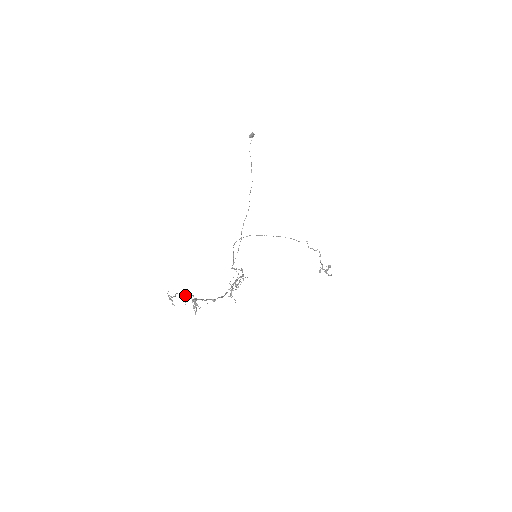
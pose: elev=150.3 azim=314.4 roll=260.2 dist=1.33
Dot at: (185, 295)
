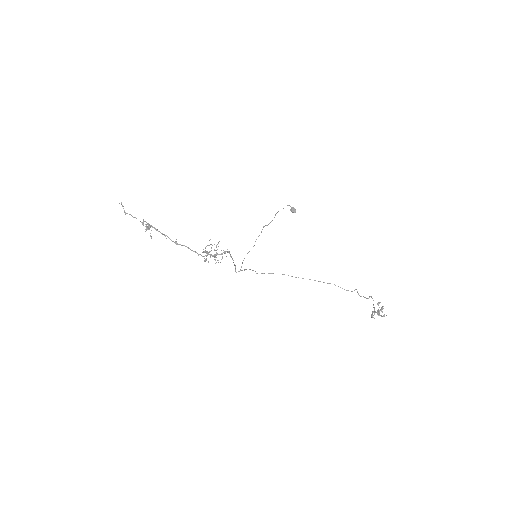
Dot at: (146, 226)
